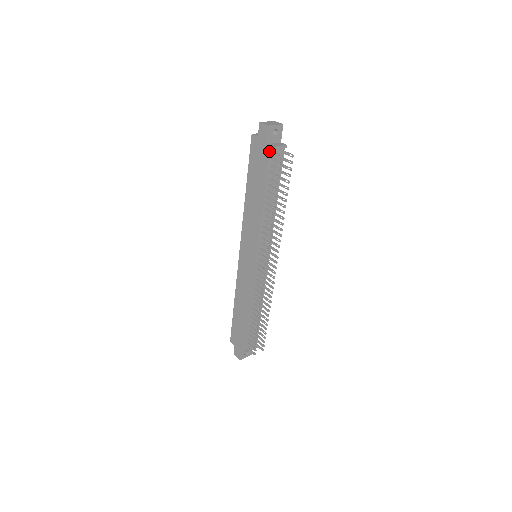
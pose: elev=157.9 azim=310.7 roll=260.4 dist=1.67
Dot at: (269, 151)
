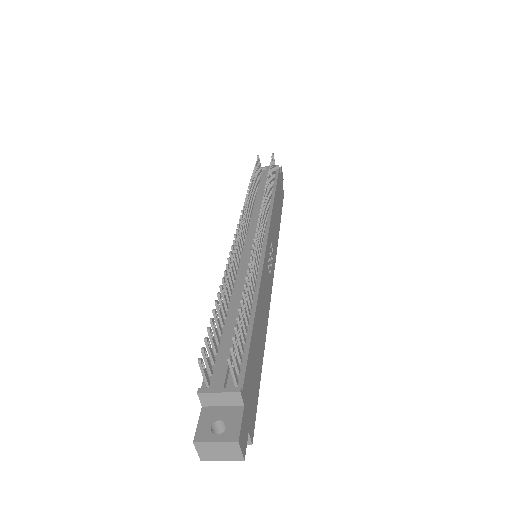
Dot at: occluded
